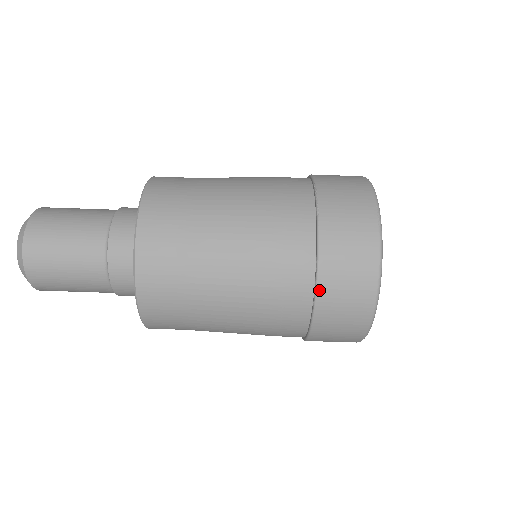
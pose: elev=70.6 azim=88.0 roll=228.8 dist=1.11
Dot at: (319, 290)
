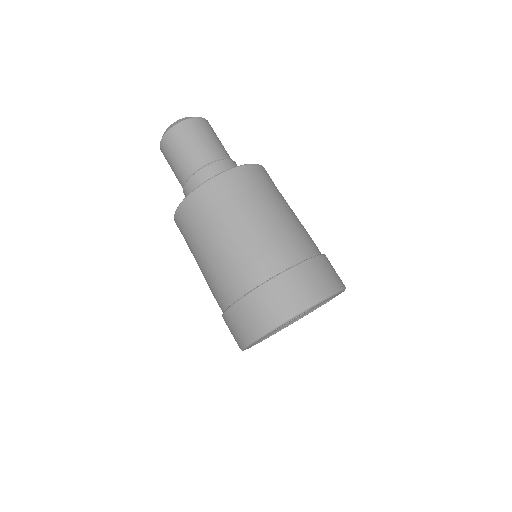
Dot at: (251, 294)
